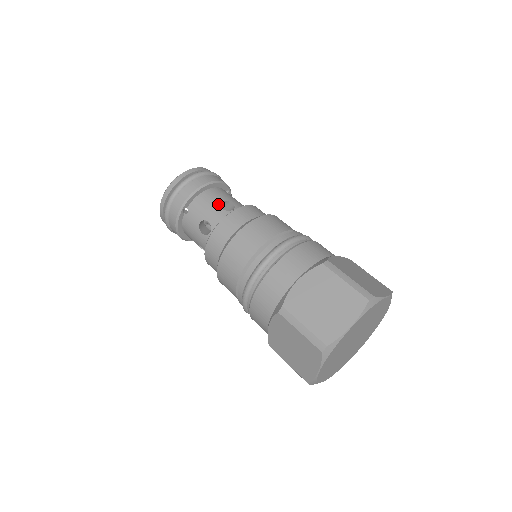
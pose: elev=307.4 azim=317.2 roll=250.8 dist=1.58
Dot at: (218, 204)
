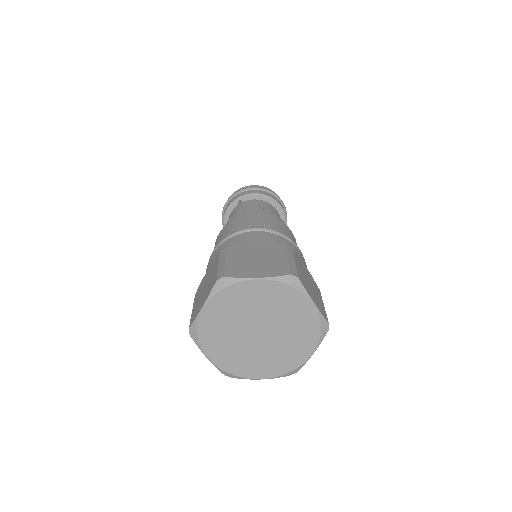
Dot at: (264, 208)
